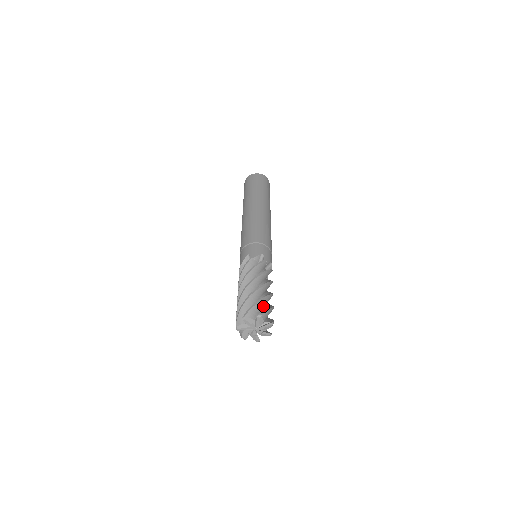
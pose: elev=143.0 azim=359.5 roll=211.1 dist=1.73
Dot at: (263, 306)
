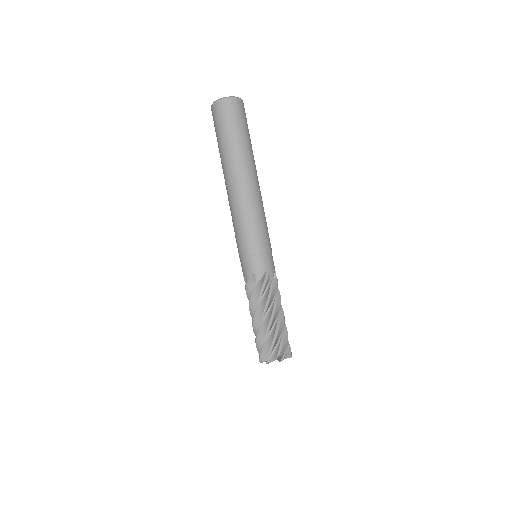
Dot at: (280, 340)
